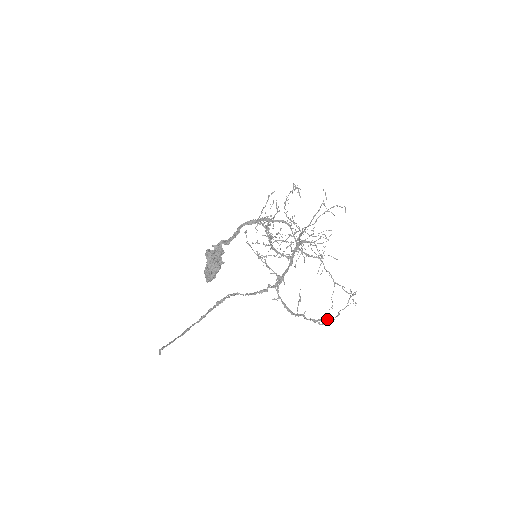
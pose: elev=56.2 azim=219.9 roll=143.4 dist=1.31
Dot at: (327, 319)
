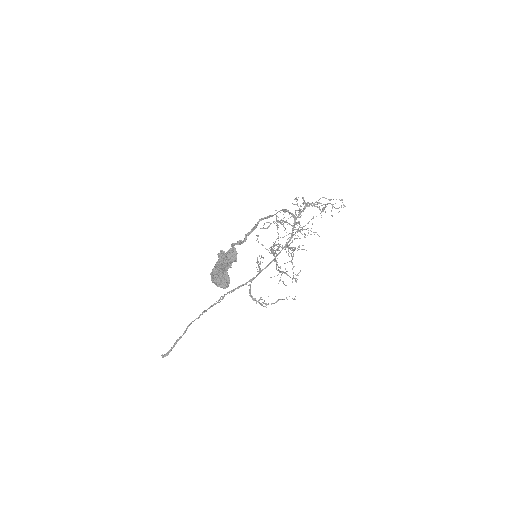
Dot at: occluded
